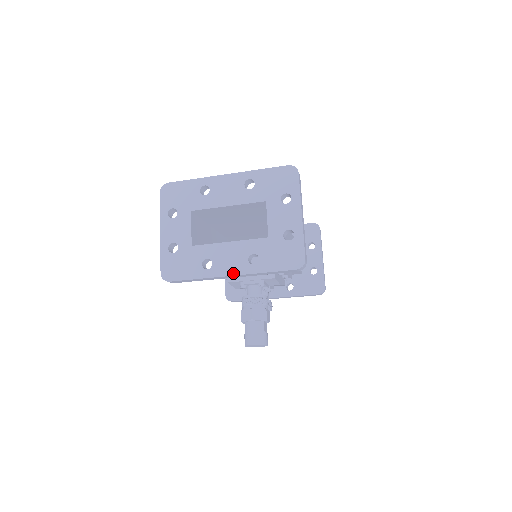
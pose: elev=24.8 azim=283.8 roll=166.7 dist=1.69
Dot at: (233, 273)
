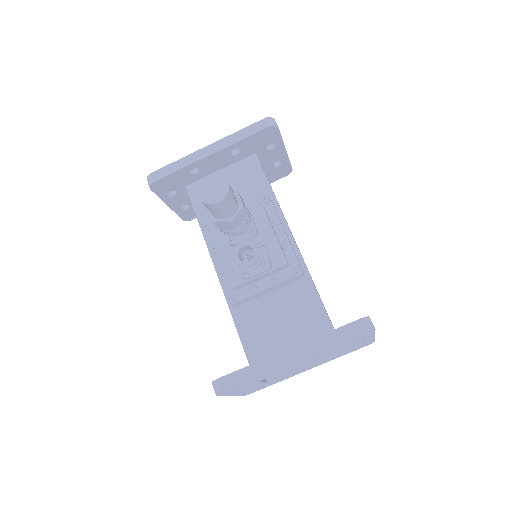
Dot at: (210, 146)
